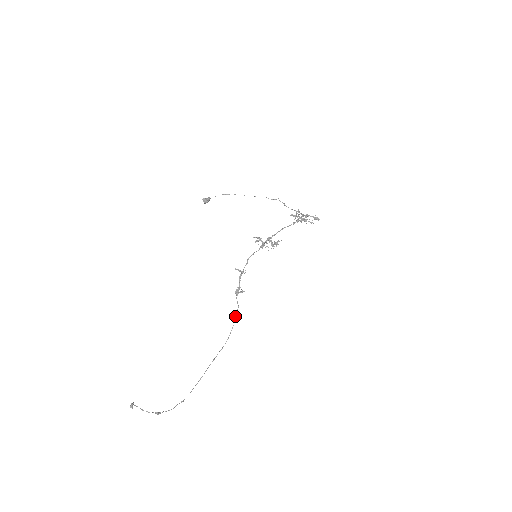
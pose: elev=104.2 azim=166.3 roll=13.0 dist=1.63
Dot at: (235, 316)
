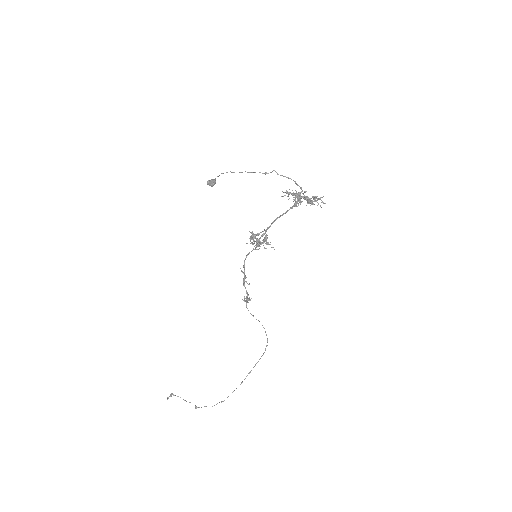
Dot at: occluded
